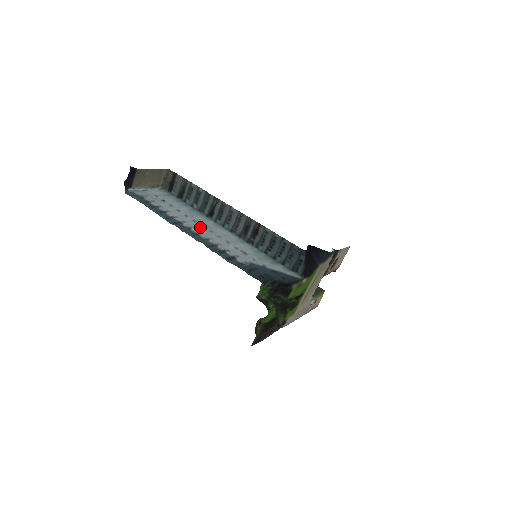
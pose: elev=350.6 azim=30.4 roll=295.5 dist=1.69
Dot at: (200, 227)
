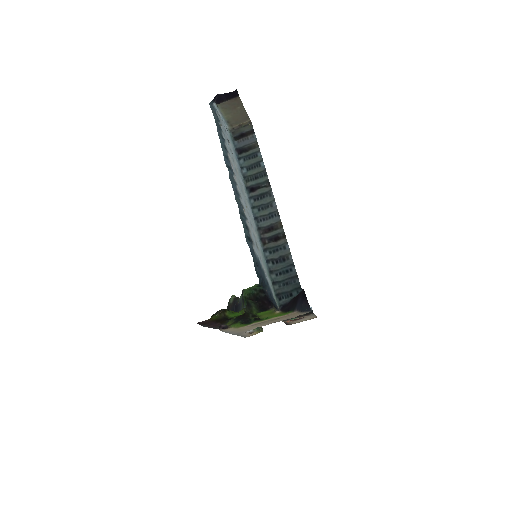
Dot at: (241, 191)
